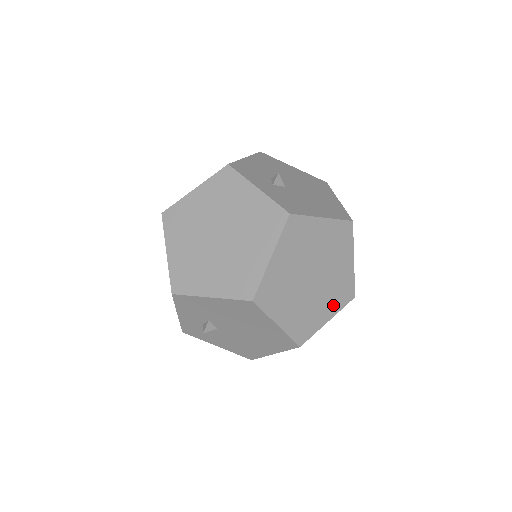
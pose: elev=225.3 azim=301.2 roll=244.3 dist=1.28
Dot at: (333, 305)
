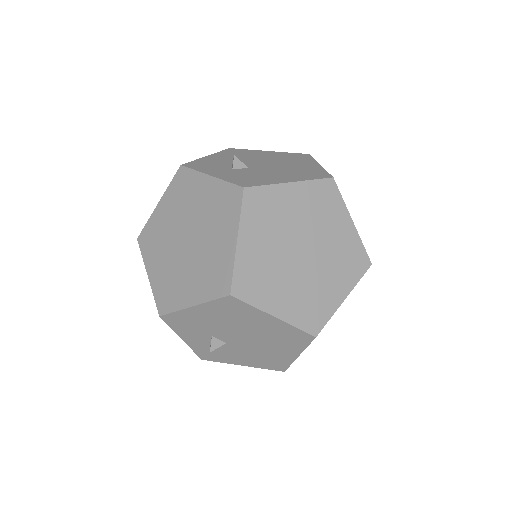
Dot at: (344, 279)
